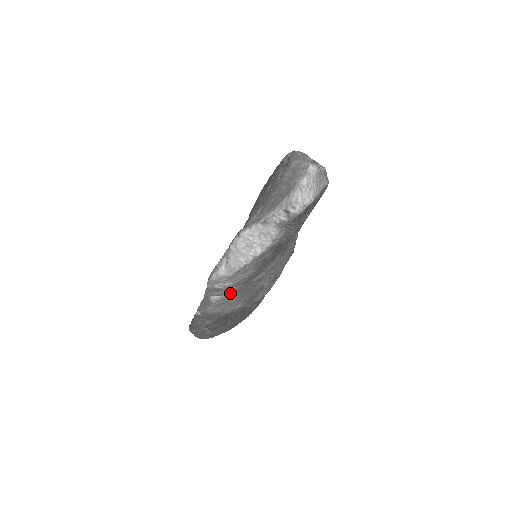
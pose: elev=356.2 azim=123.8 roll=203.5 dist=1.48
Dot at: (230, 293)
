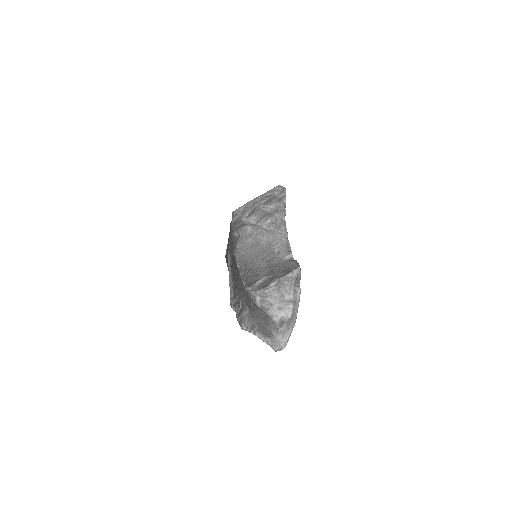
Dot at: occluded
